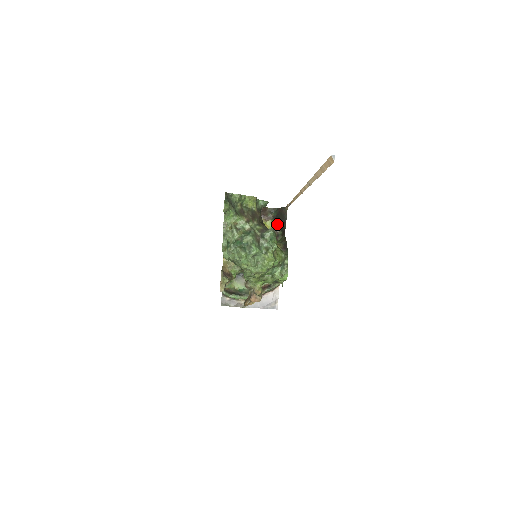
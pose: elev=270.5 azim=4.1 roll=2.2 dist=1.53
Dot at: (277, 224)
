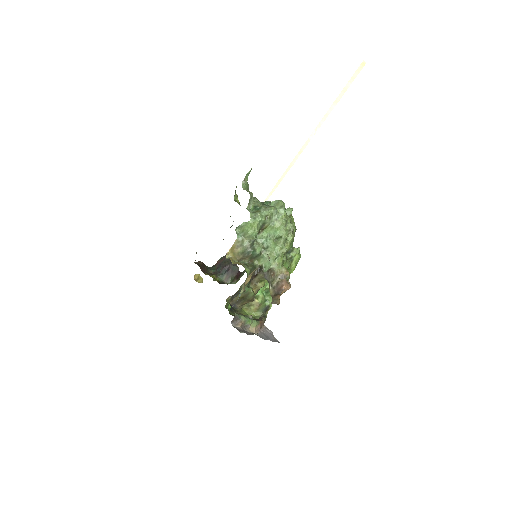
Dot at: (221, 276)
